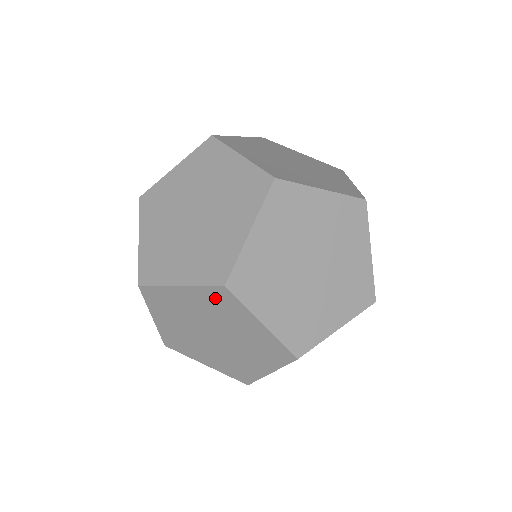
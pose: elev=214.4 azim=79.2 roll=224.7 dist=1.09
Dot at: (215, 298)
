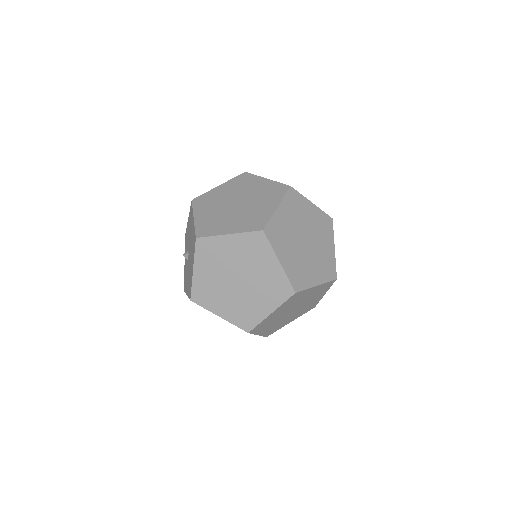
Dot at: (252, 242)
